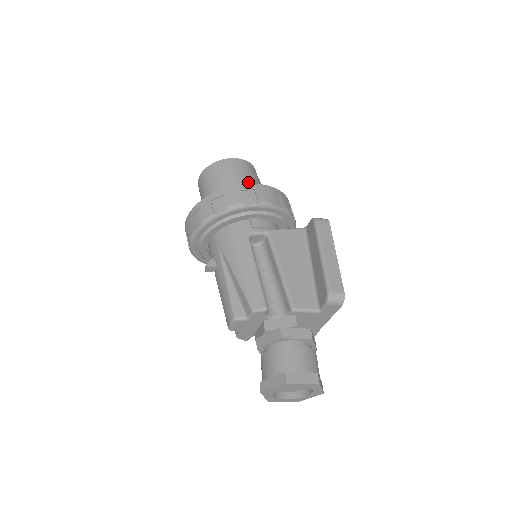
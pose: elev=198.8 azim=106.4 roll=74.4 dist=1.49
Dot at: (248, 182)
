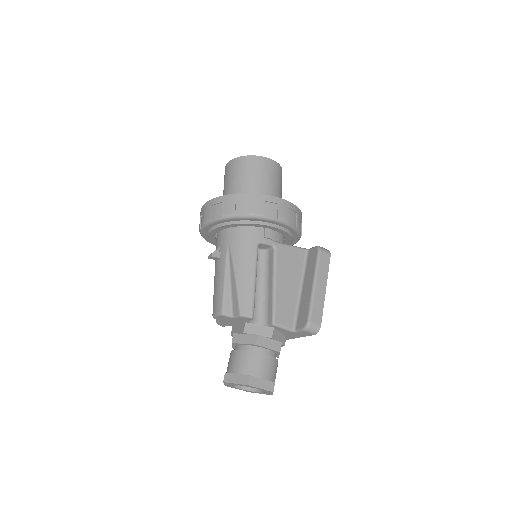
Dot at: (273, 187)
